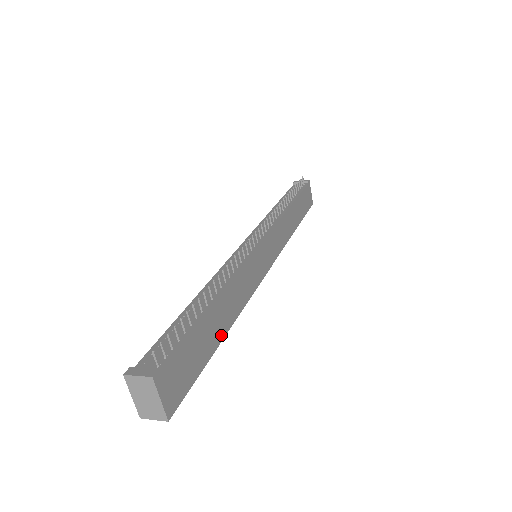
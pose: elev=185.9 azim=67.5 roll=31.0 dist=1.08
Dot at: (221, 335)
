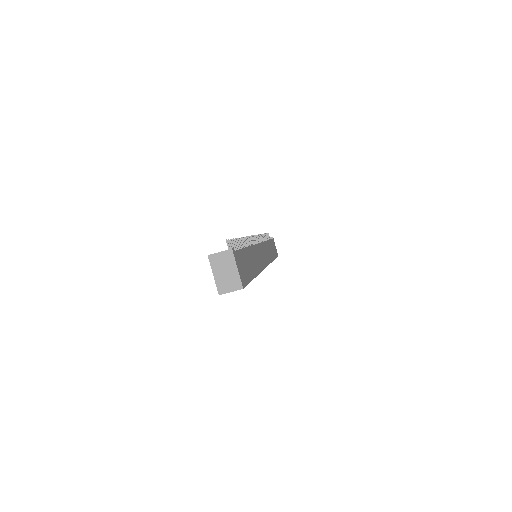
Dot at: (254, 273)
